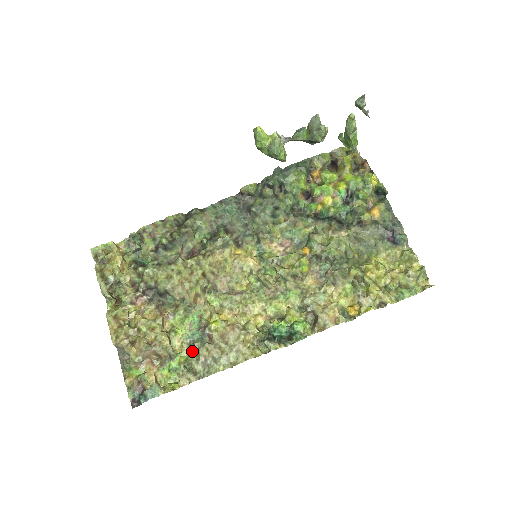
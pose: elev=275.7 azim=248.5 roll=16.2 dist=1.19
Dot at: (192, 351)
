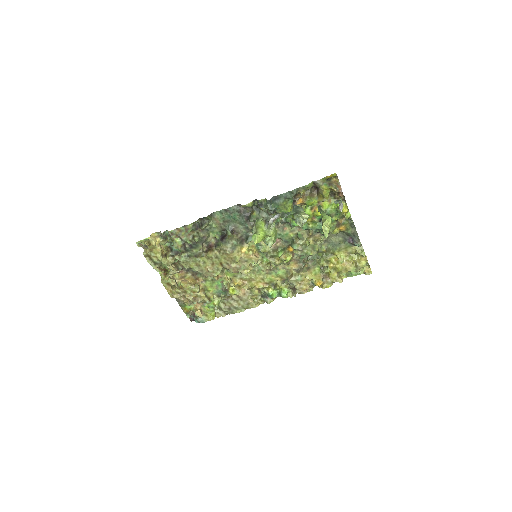
Dot at: (221, 302)
